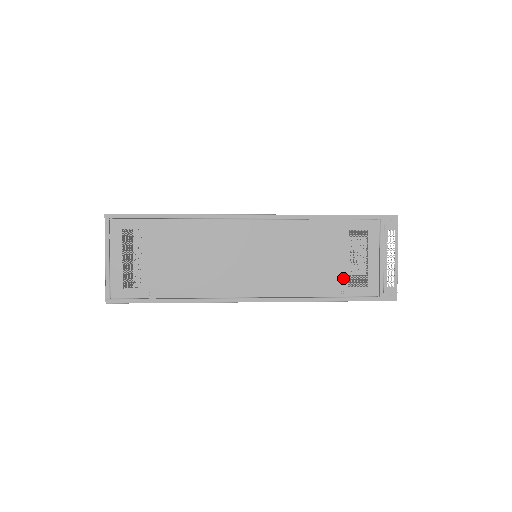
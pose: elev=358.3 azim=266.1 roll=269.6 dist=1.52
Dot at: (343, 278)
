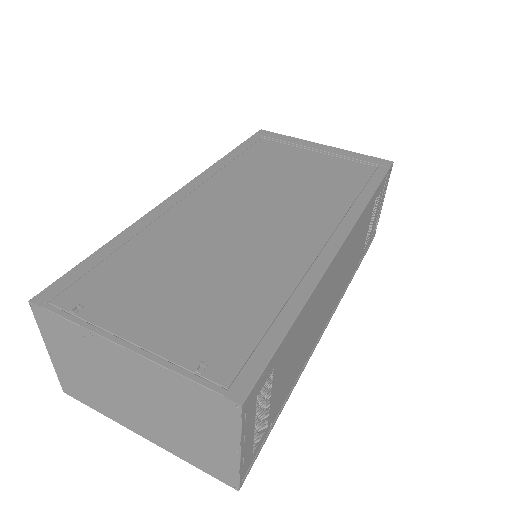
Dot at: (363, 248)
